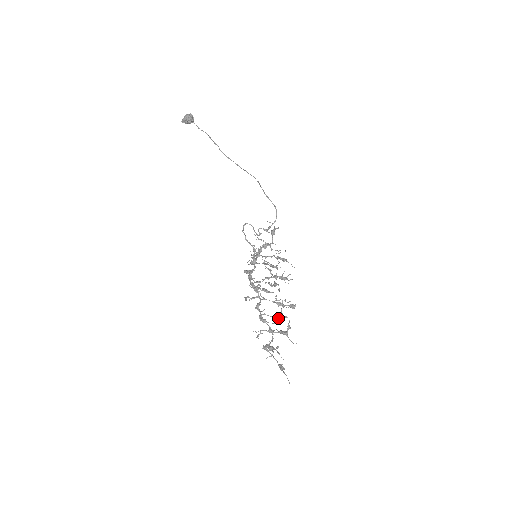
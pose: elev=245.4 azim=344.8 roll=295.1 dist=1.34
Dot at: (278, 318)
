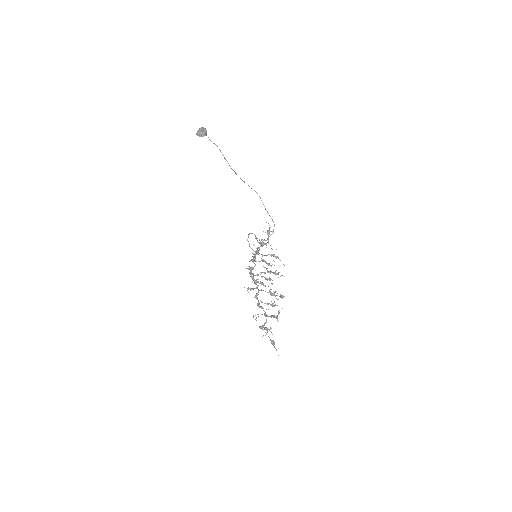
Dot at: occluded
